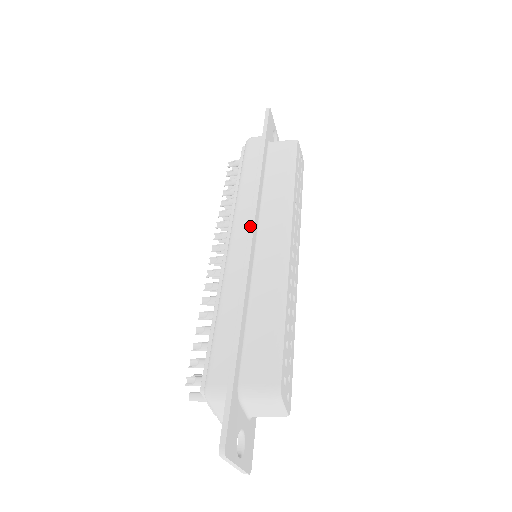
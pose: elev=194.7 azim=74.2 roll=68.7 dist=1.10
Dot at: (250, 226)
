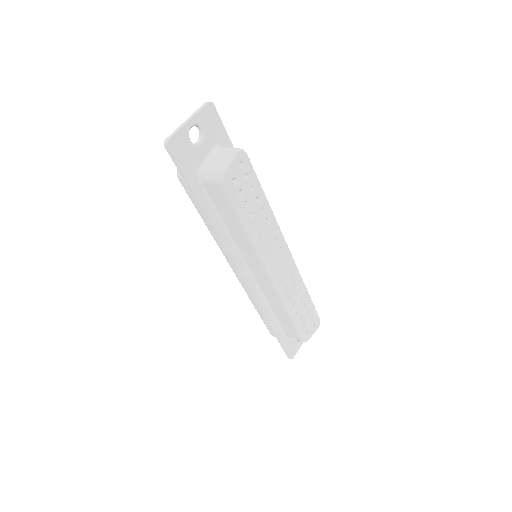
Dot at: occluded
